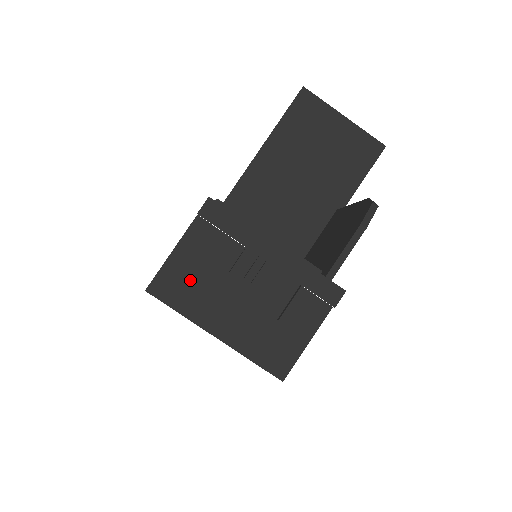
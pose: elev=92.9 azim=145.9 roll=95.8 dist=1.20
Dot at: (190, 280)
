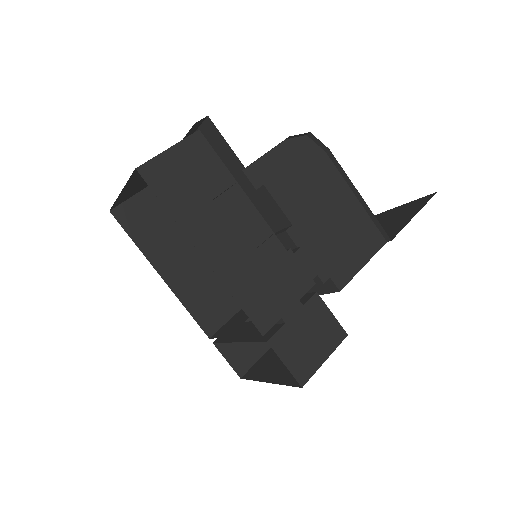
Dot at: (133, 192)
